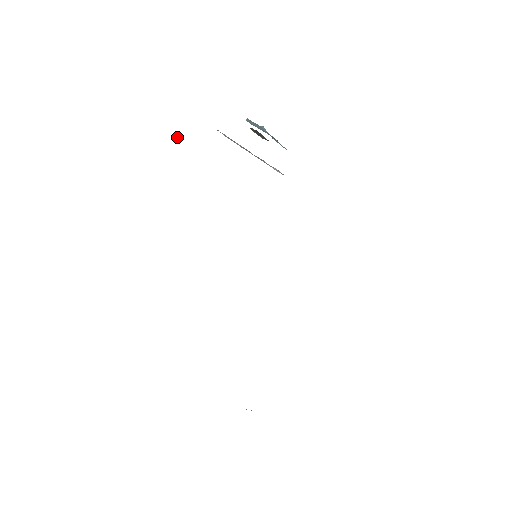
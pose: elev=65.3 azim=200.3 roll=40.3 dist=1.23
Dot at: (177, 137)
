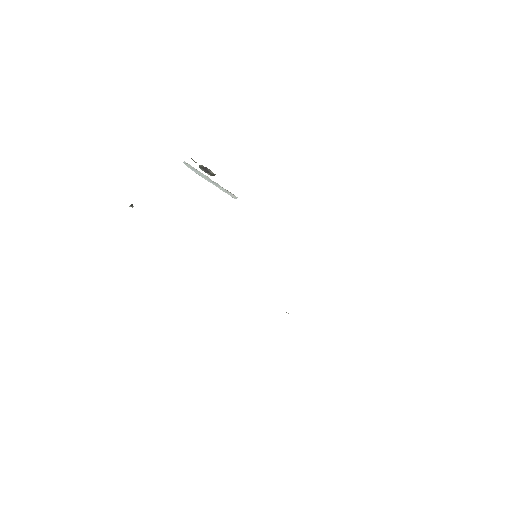
Dot at: (130, 205)
